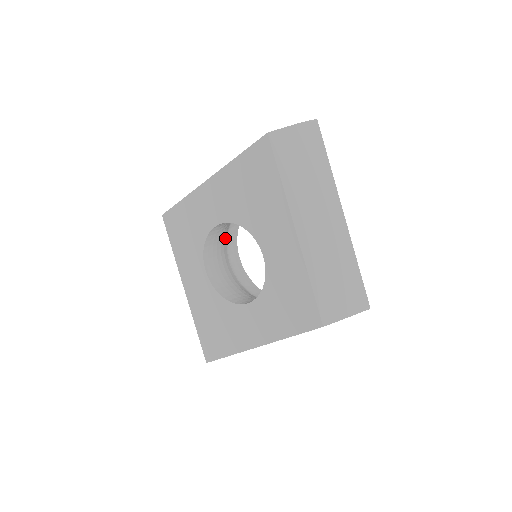
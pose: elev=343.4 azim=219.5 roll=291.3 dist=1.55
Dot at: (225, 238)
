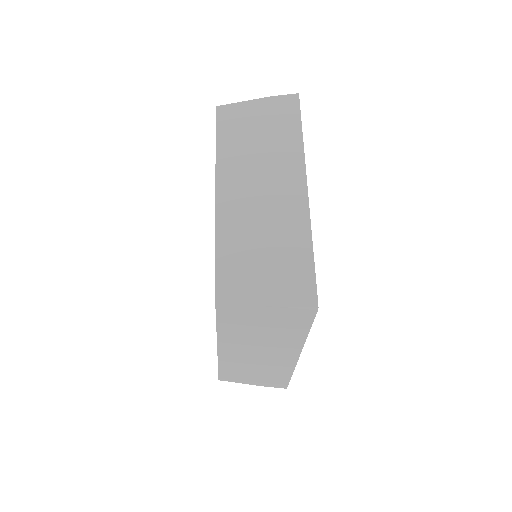
Dot at: occluded
